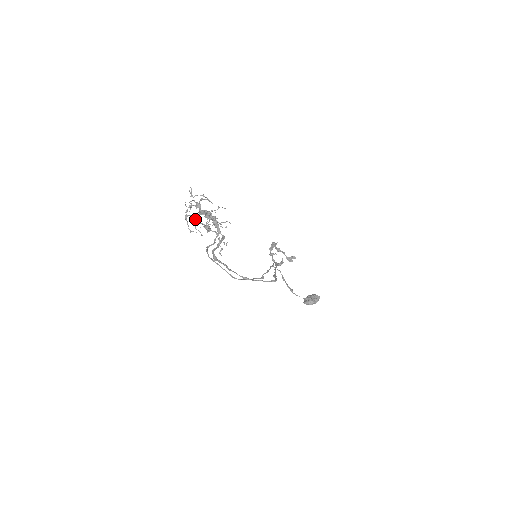
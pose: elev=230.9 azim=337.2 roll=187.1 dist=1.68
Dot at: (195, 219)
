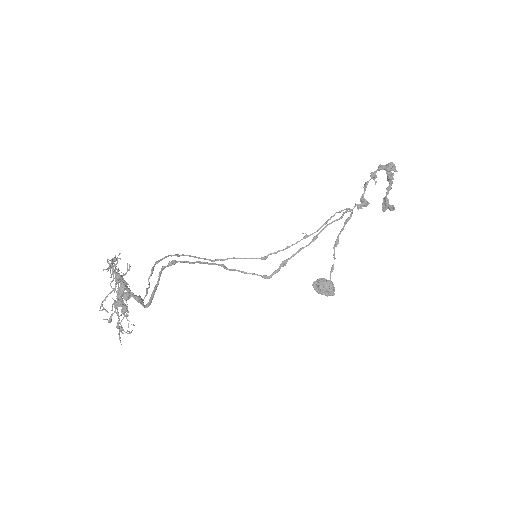
Dot at: (115, 280)
